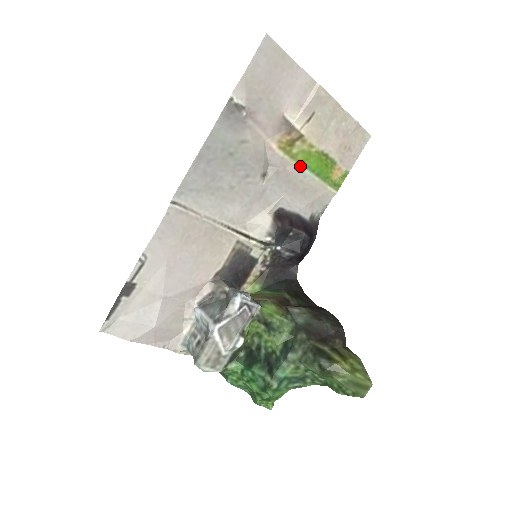
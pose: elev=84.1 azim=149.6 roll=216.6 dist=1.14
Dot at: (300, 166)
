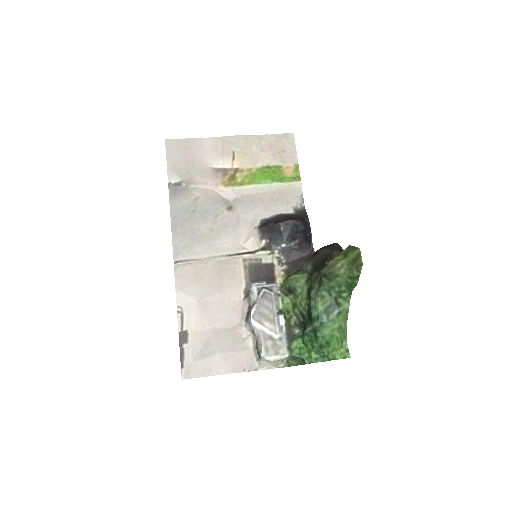
Dot at: (252, 186)
